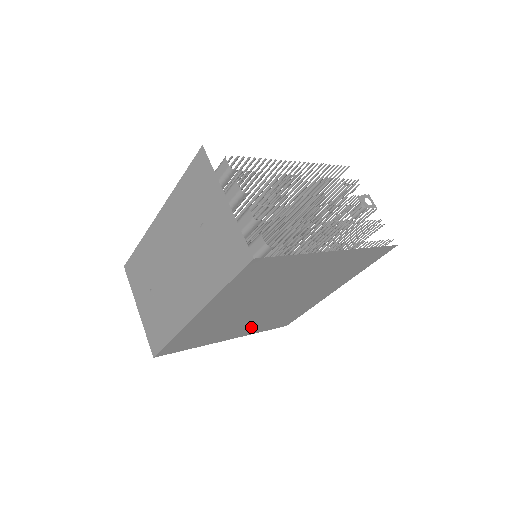
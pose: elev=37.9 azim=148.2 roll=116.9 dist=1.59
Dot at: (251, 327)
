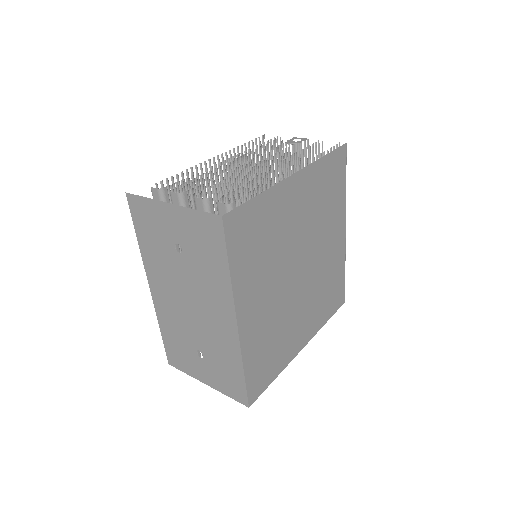
Dot at: (310, 319)
